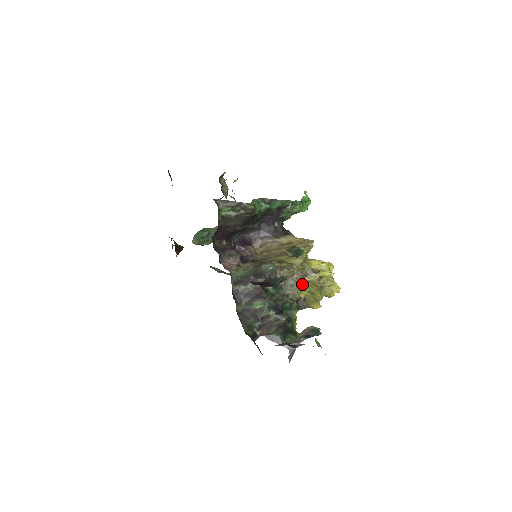
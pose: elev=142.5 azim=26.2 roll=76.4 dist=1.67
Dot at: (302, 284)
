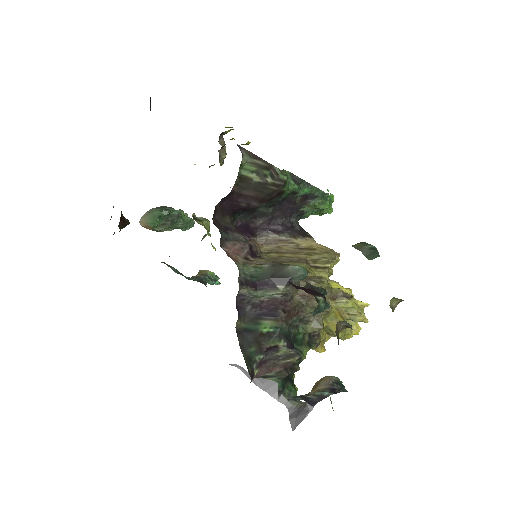
Dot at: (330, 309)
